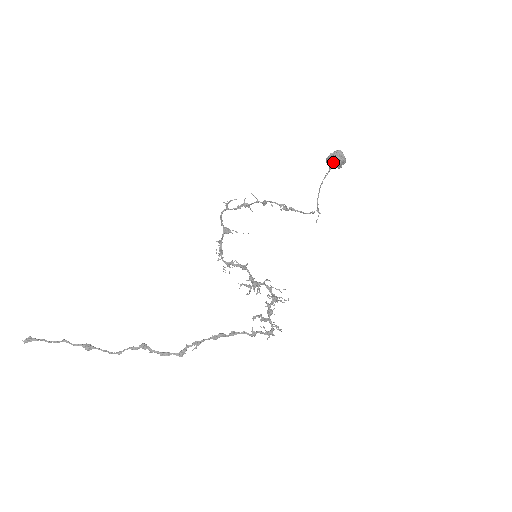
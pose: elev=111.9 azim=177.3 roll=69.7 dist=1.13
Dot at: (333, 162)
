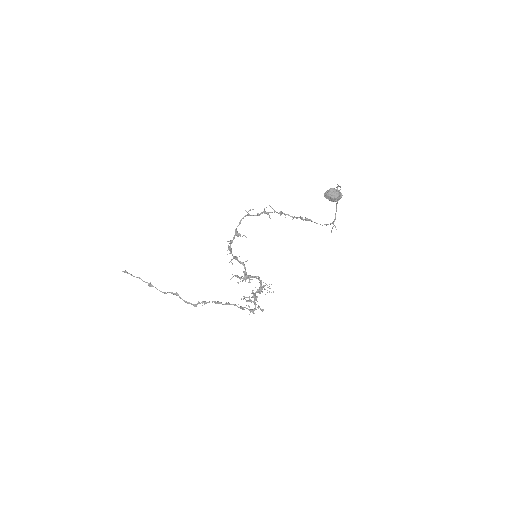
Dot at: (327, 197)
